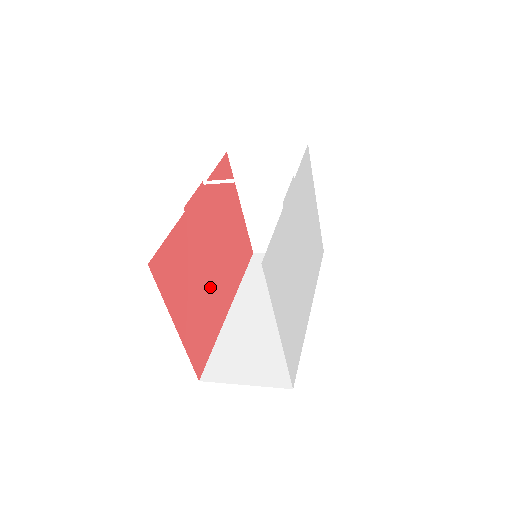
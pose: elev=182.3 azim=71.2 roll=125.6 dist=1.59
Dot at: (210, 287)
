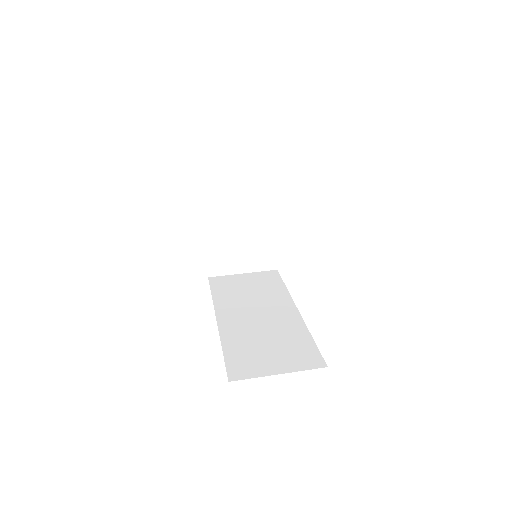
Dot at: occluded
